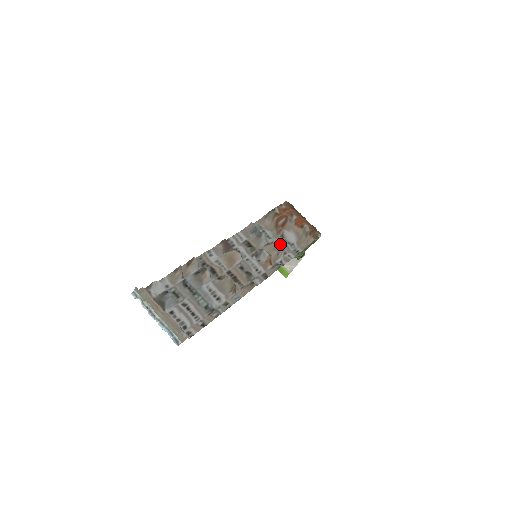
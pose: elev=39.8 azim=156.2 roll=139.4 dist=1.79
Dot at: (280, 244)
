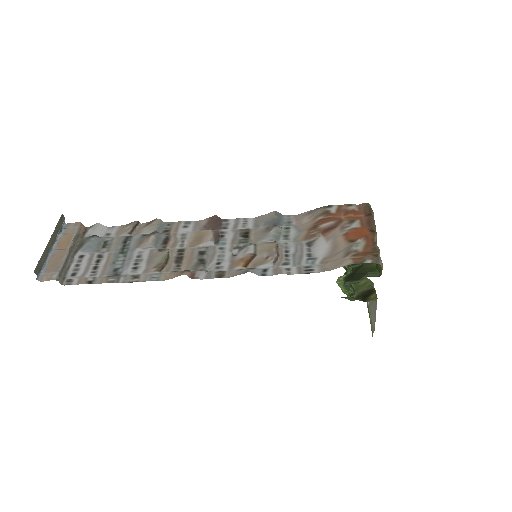
Dot at: (292, 250)
